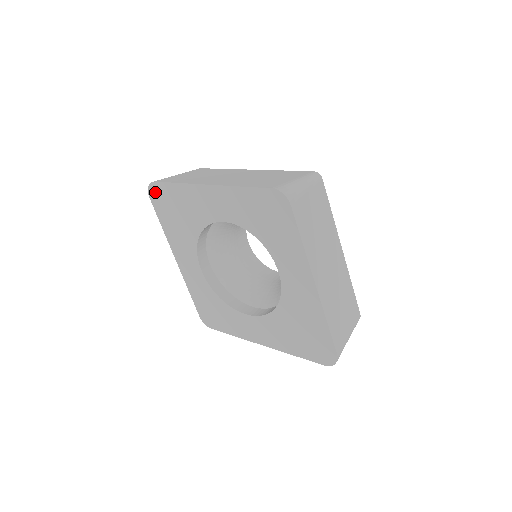
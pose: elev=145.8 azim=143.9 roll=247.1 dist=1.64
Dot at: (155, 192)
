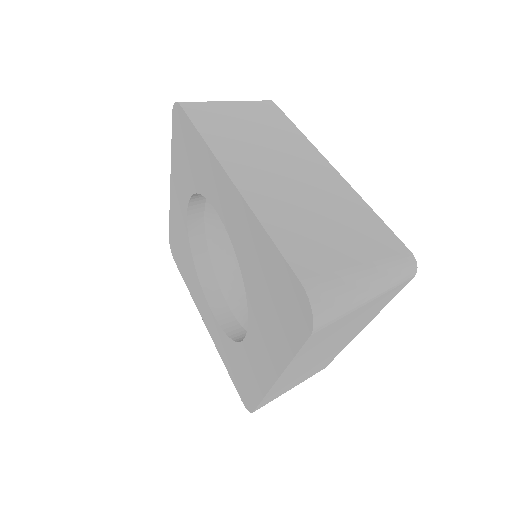
Dot at: (173, 249)
